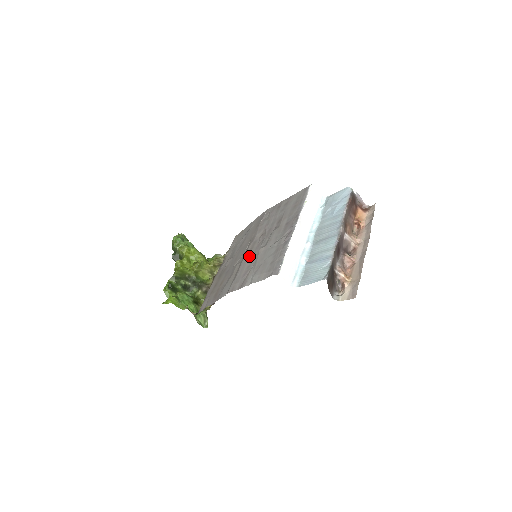
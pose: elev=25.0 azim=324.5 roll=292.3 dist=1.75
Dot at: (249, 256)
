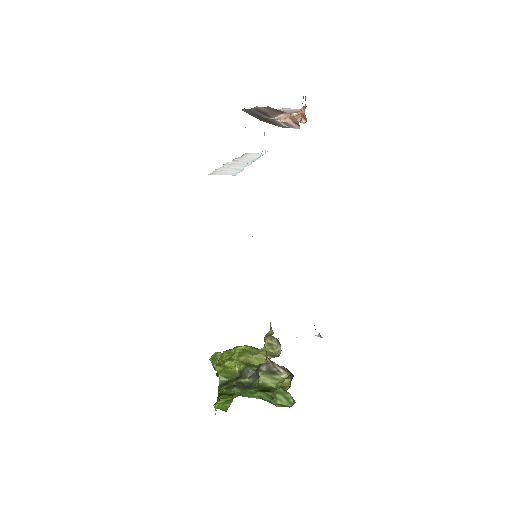
Dot at: occluded
